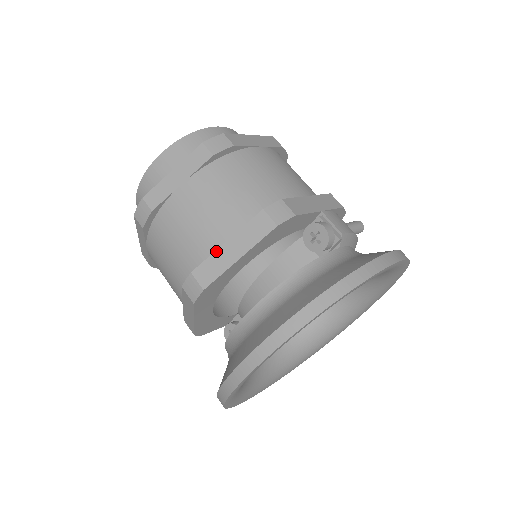
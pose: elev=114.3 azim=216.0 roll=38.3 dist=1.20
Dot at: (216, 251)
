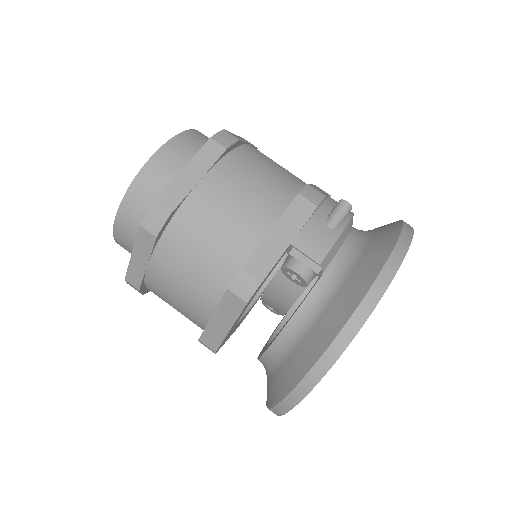
Dot at: (208, 324)
